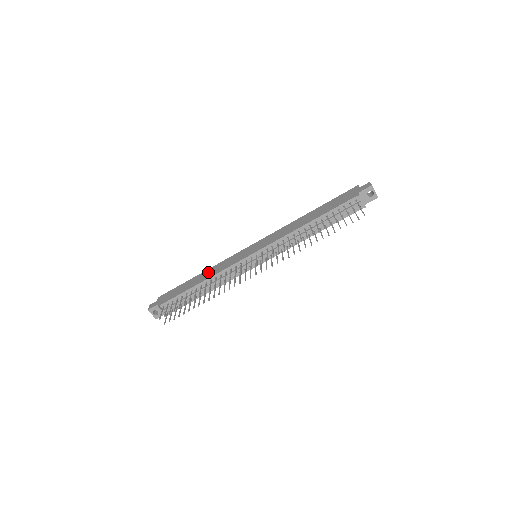
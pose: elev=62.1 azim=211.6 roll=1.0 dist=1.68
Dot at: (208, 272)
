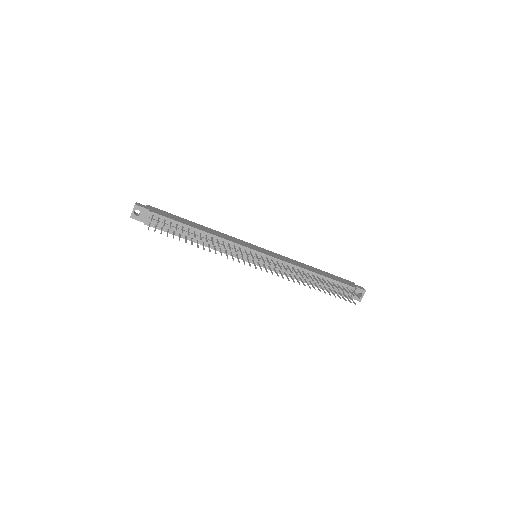
Dot at: (210, 230)
